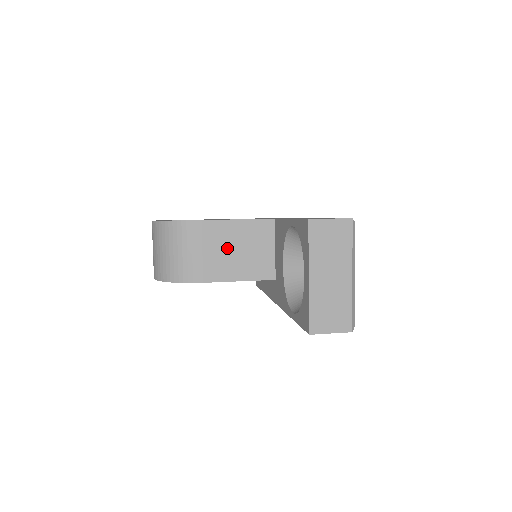
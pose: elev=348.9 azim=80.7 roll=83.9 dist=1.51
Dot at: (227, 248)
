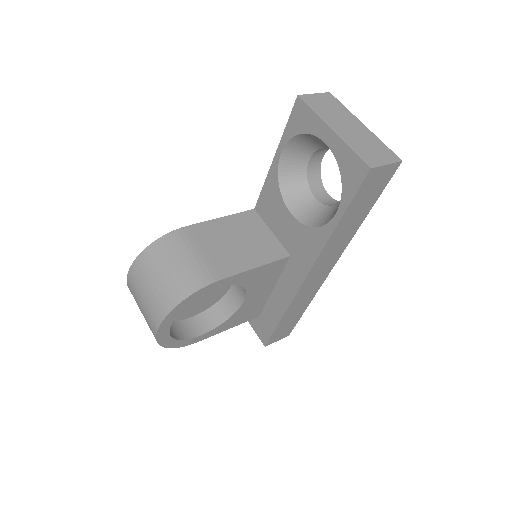
Dot at: (226, 242)
